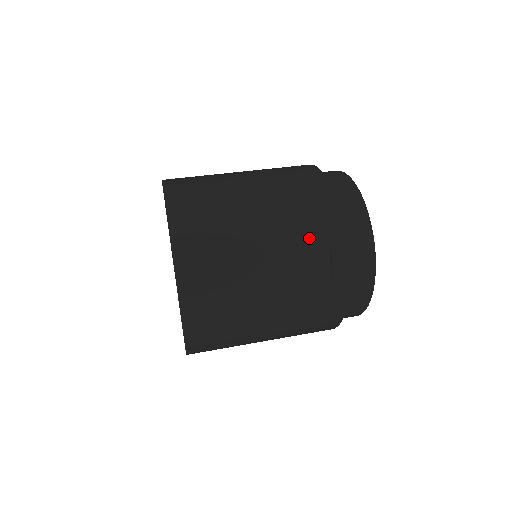
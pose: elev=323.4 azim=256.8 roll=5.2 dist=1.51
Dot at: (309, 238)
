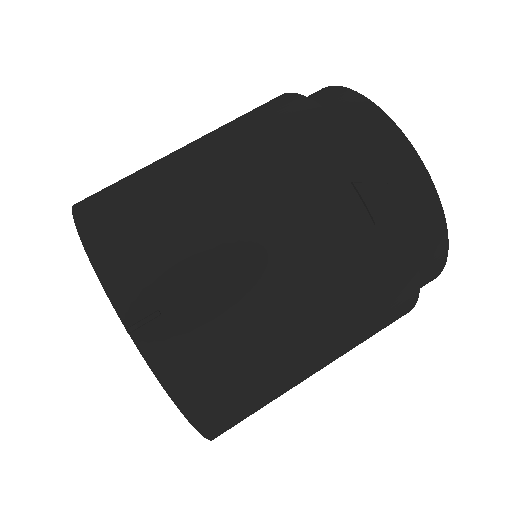
Dot at: (312, 182)
